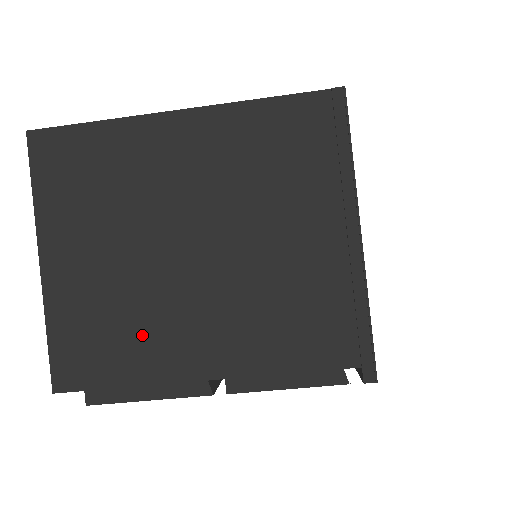
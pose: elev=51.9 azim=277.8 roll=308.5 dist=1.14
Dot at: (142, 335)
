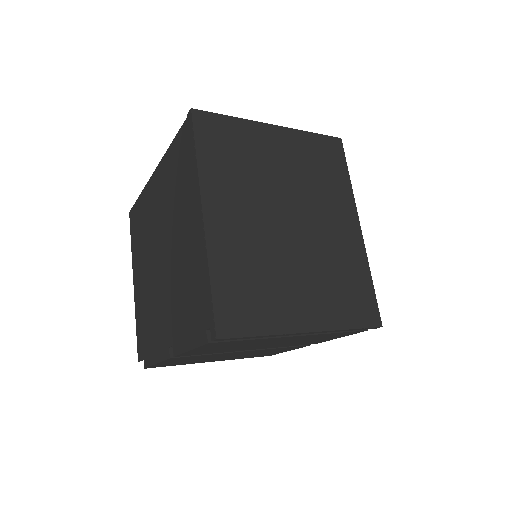
Dot at: (153, 320)
